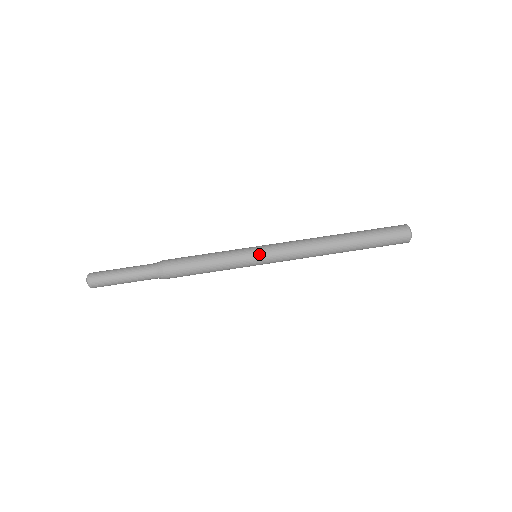
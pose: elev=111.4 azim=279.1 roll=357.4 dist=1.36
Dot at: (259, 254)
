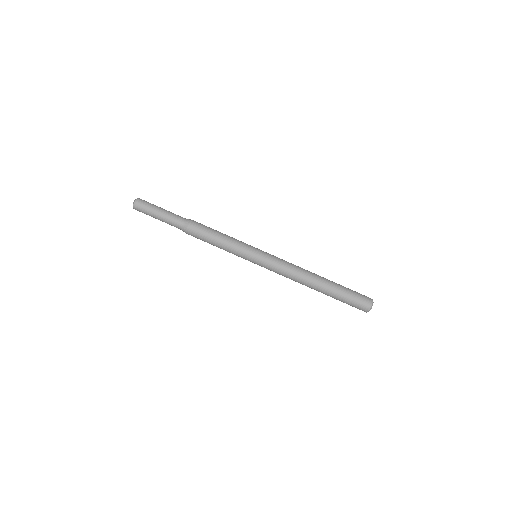
Dot at: (260, 252)
